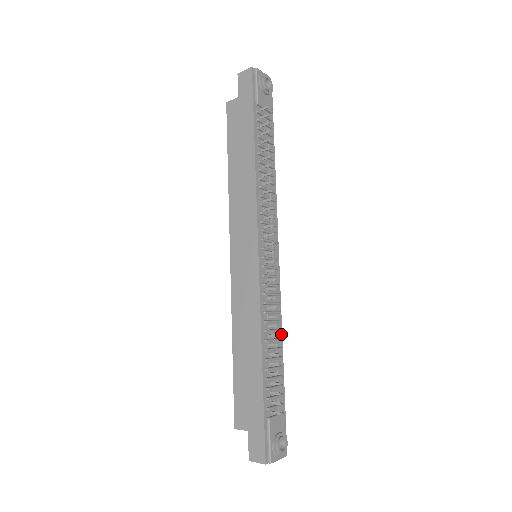
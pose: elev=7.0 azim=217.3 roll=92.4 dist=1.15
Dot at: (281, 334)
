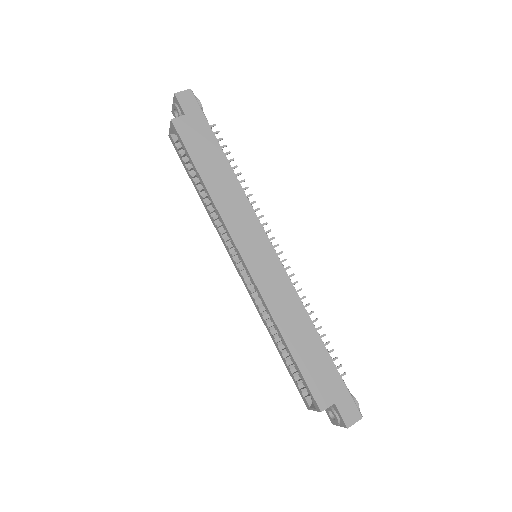
Dot at: occluded
